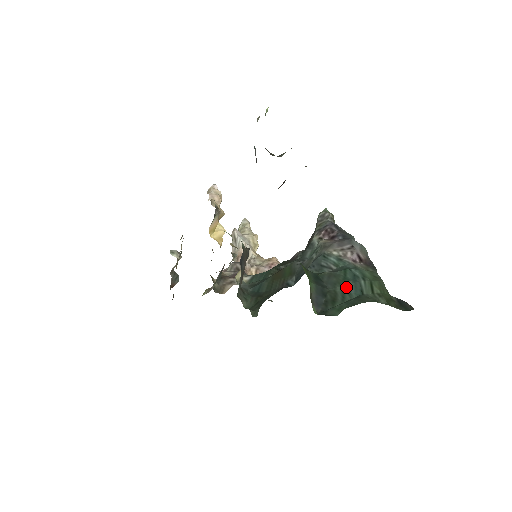
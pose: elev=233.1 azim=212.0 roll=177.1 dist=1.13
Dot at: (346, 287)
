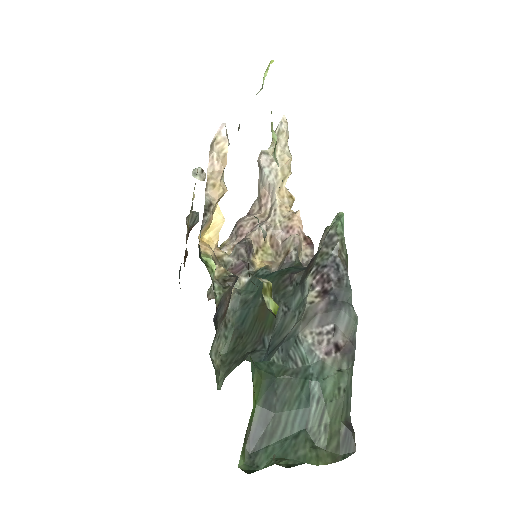
Dot at: (293, 414)
